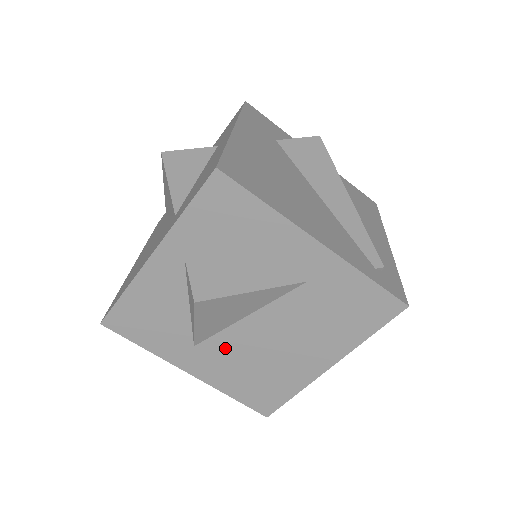
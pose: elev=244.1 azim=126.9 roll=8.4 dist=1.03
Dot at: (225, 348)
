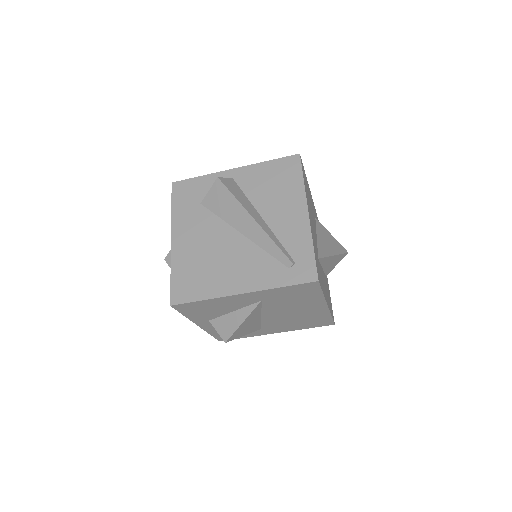
Dot at: (273, 324)
